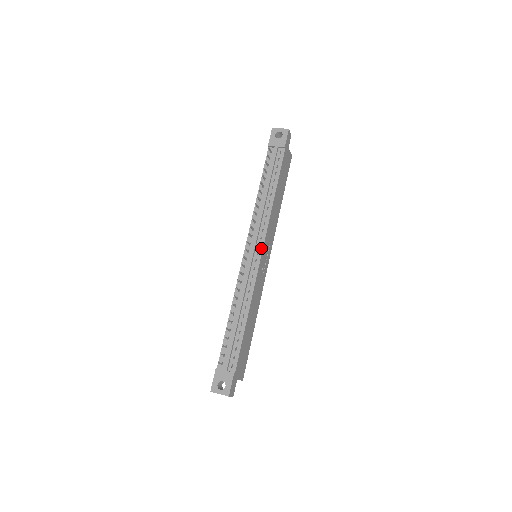
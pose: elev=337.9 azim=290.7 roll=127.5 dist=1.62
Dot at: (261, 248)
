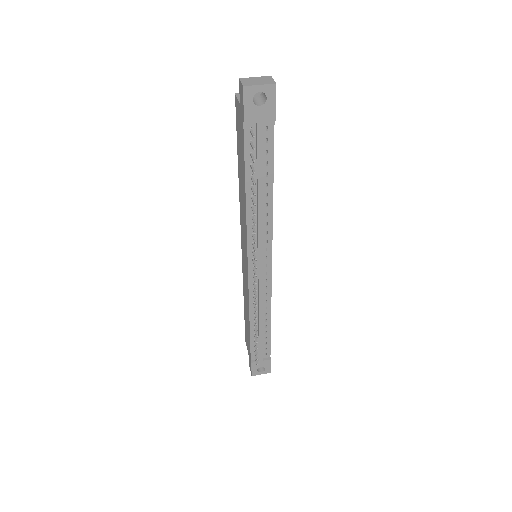
Dot at: (270, 260)
